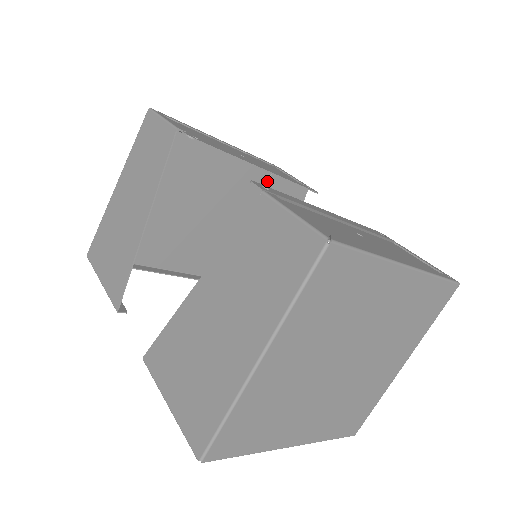
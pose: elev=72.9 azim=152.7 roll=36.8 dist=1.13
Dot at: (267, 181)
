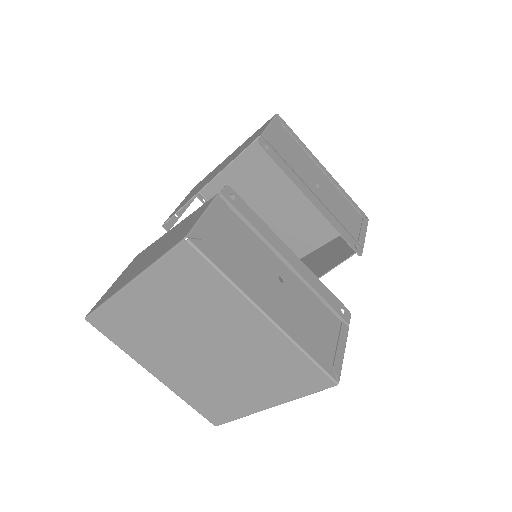
Dot at: occluded
